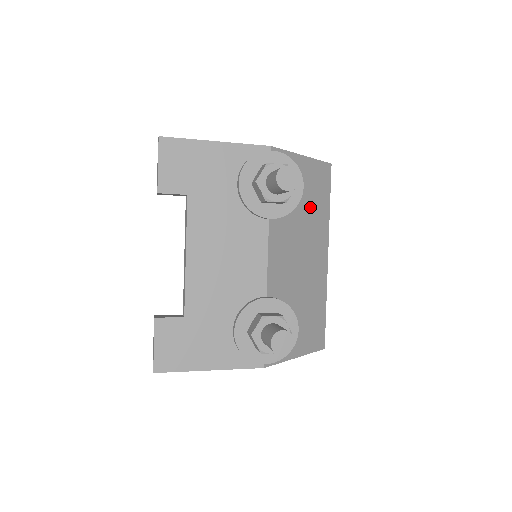
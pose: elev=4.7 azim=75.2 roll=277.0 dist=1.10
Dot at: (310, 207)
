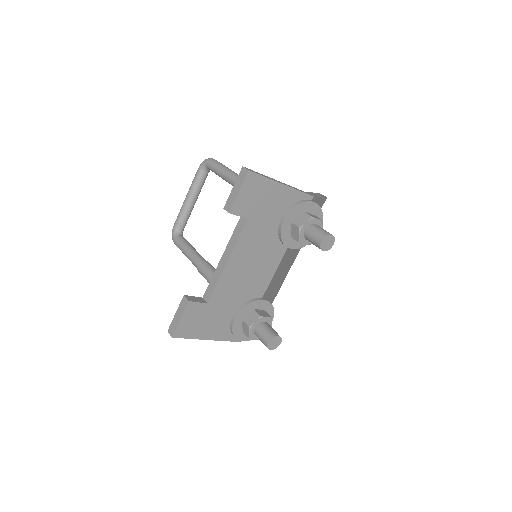
Dot at: occluded
